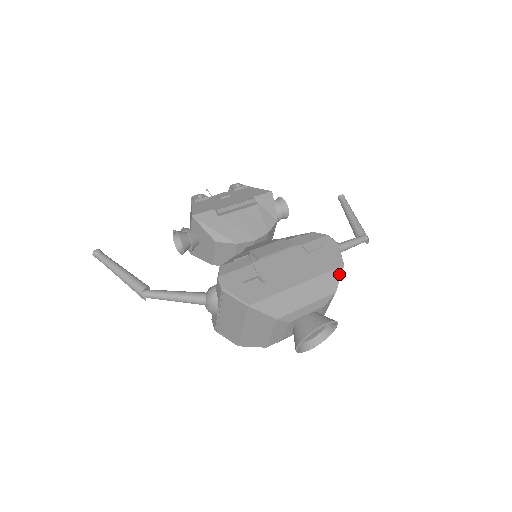
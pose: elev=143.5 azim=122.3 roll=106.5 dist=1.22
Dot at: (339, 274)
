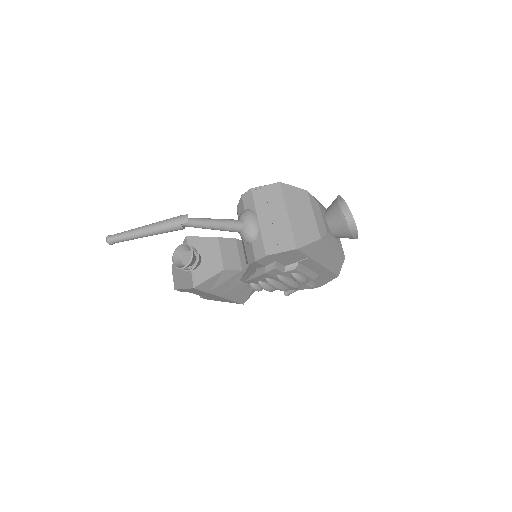
Dot at: occluded
